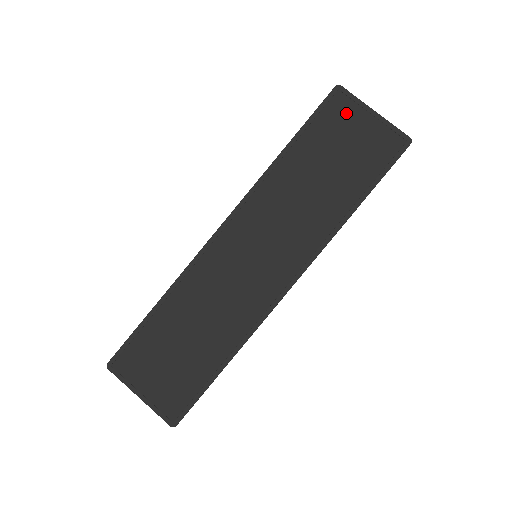
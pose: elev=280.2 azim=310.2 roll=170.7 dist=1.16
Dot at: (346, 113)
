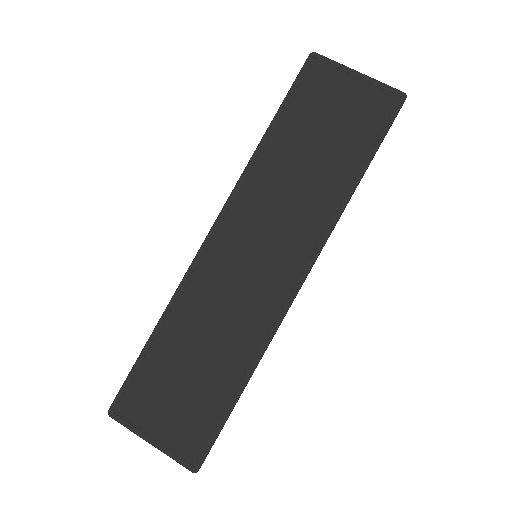
Dot at: (327, 80)
